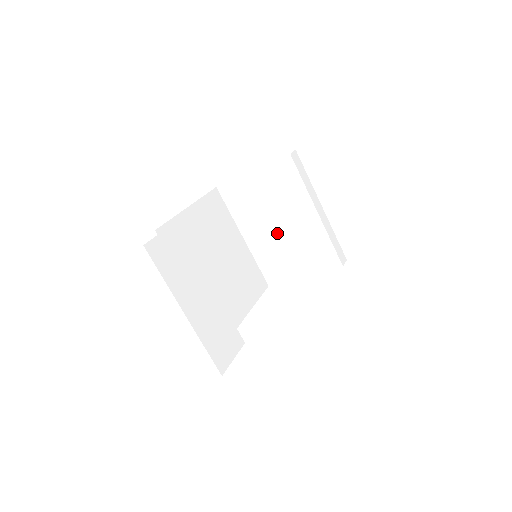
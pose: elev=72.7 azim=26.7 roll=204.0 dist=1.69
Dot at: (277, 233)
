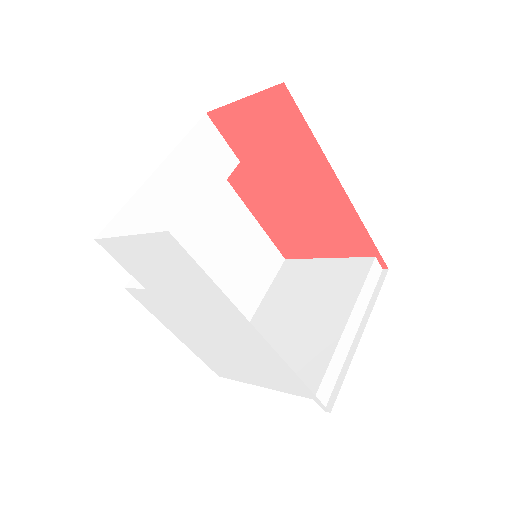
Dot at: (288, 323)
